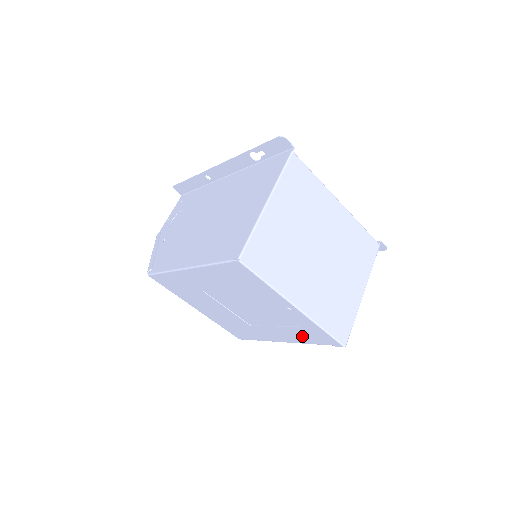
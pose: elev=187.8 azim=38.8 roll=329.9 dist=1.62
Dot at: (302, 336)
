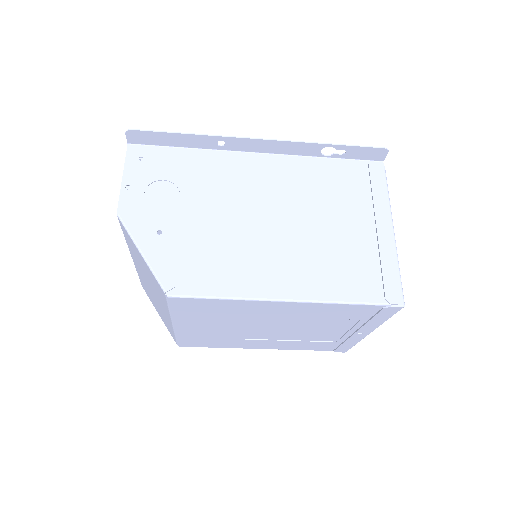
Dot at: (308, 346)
